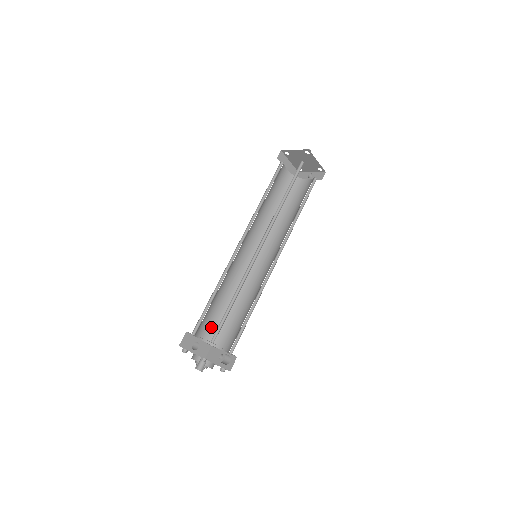
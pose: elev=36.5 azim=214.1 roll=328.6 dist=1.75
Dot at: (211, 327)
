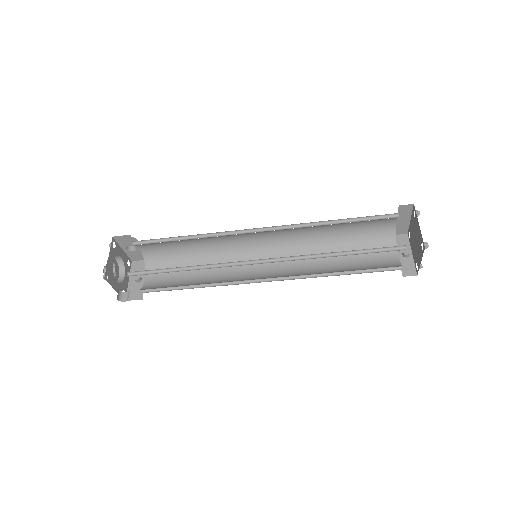
Dot at: (160, 251)
